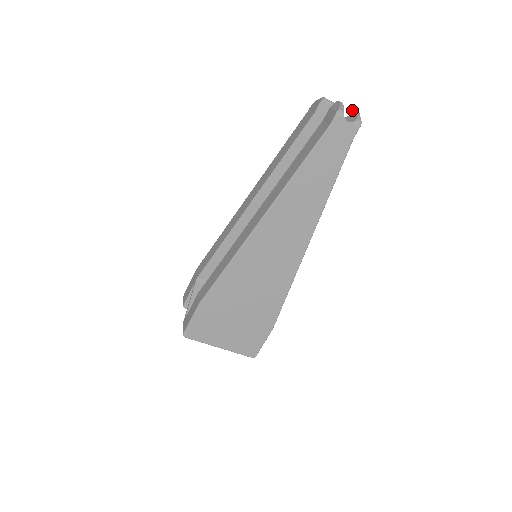
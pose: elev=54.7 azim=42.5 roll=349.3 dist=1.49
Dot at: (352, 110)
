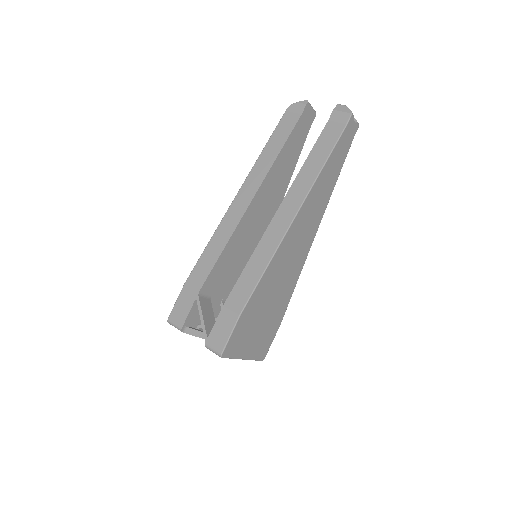
Dot at: occluded
